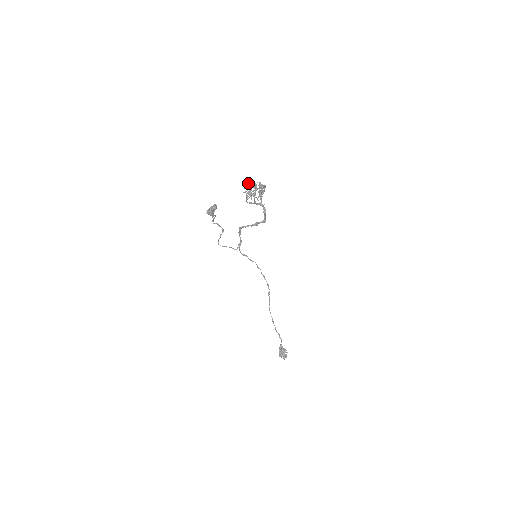
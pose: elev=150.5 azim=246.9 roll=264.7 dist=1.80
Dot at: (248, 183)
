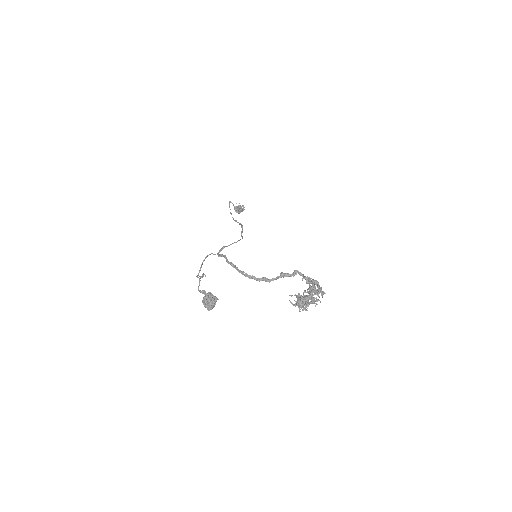
Dot at: (301, 303)
